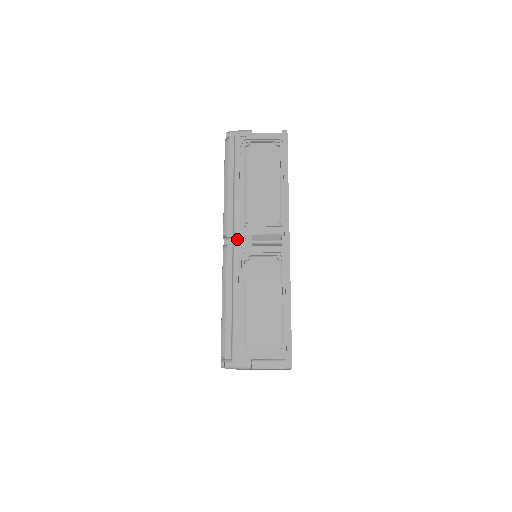
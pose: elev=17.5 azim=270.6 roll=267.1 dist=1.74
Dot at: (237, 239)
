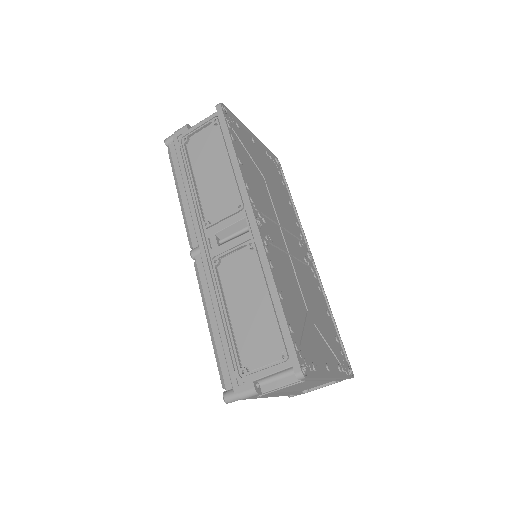
Dot at: (202, 246)
